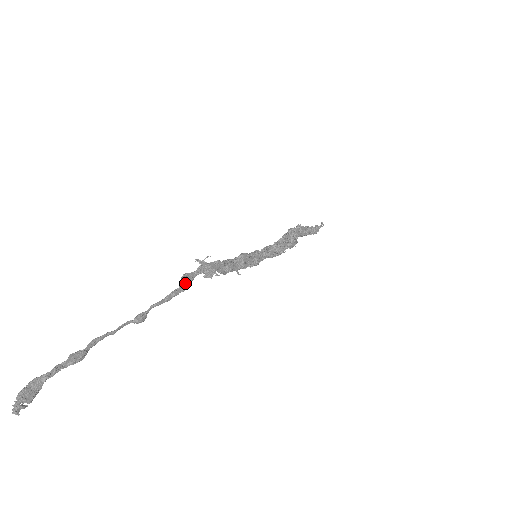
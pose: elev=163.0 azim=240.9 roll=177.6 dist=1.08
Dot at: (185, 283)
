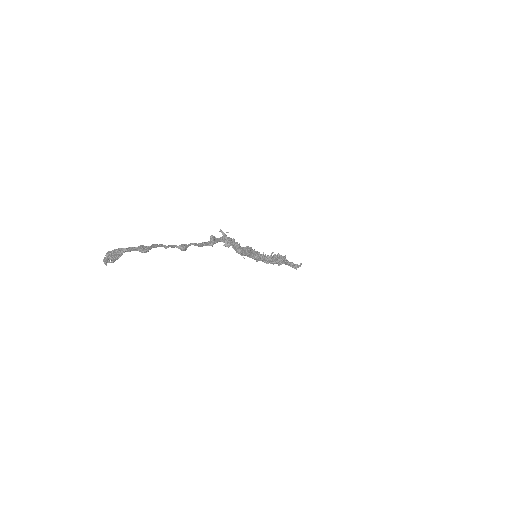
Dot at: (212, 241)
